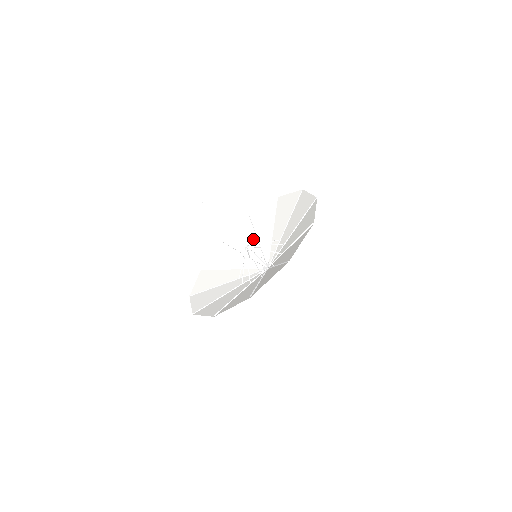
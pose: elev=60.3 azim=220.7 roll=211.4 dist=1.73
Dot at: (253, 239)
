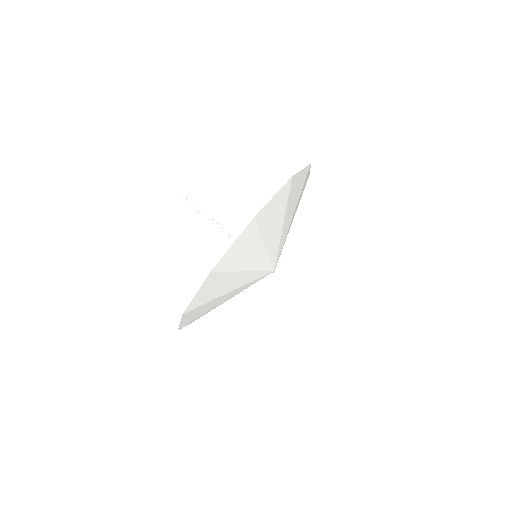
Dot at: occluded
